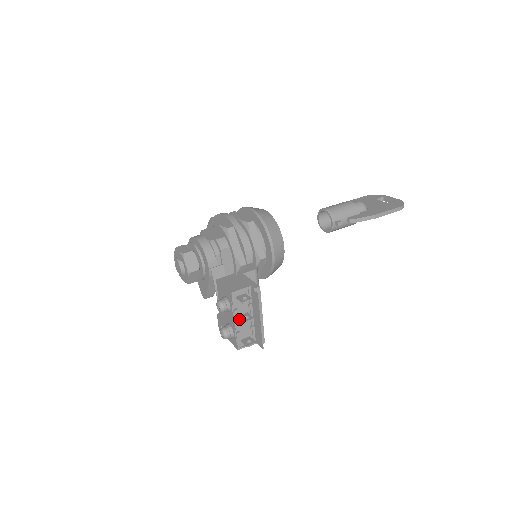
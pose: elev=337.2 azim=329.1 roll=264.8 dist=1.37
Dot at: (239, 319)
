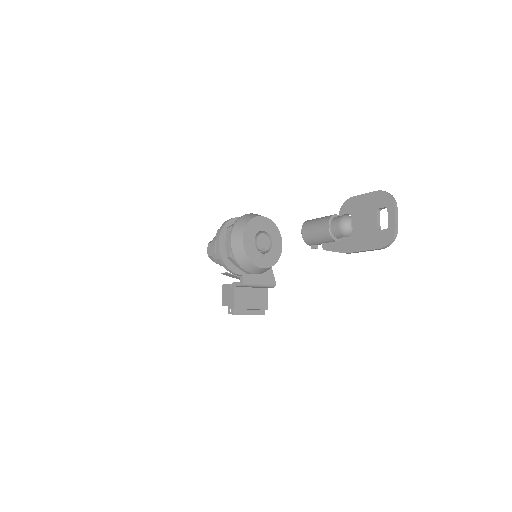
Dot at: occluded
